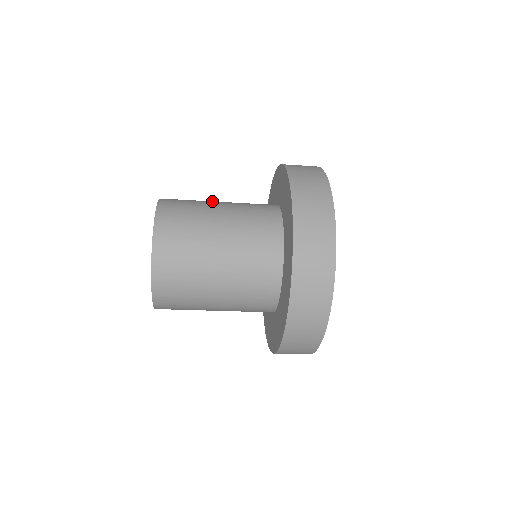
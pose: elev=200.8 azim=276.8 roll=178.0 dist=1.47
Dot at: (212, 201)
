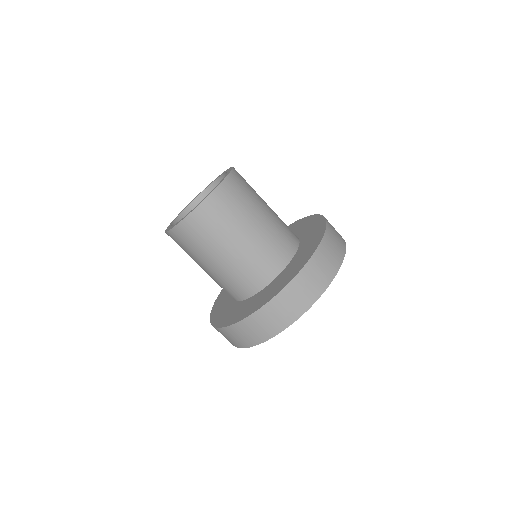
Dot at: (263, 200)
